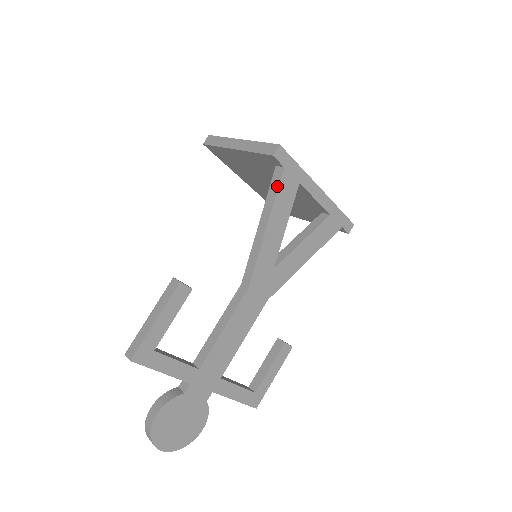
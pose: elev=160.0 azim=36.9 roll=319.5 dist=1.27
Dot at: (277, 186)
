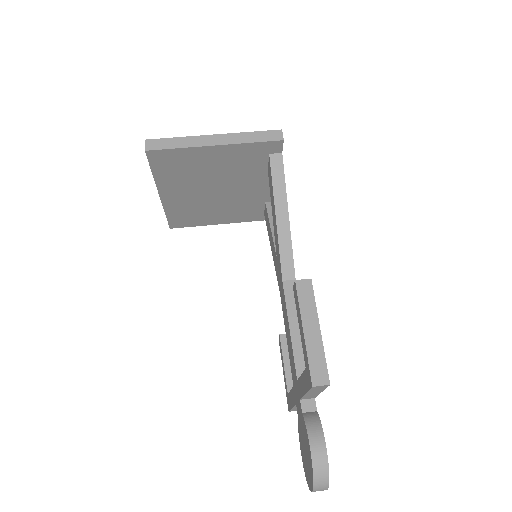
Dot at: (282, 172)
